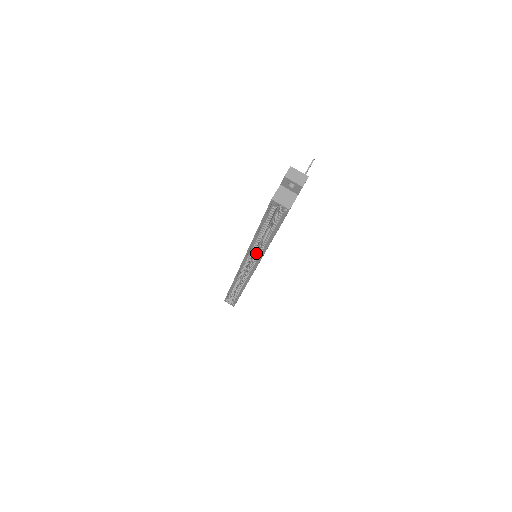
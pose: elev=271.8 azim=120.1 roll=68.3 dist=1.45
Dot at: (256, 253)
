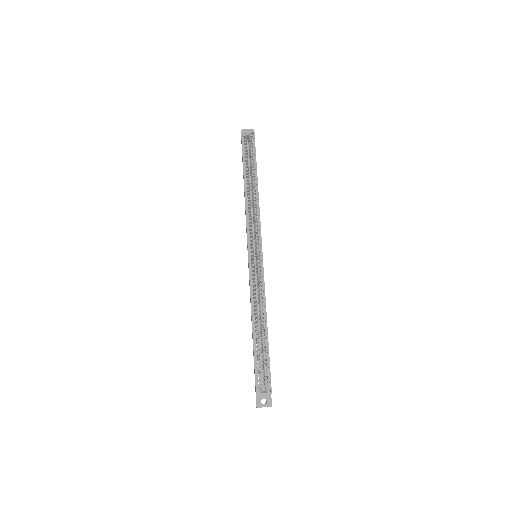
Dot at: (253, 223)
